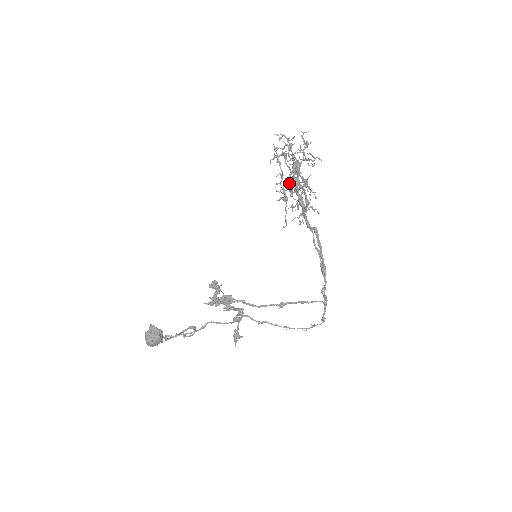
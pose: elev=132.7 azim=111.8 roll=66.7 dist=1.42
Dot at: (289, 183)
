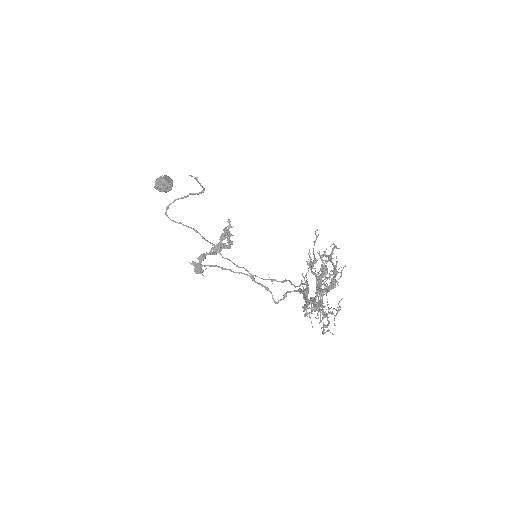
Dot at: occluded
